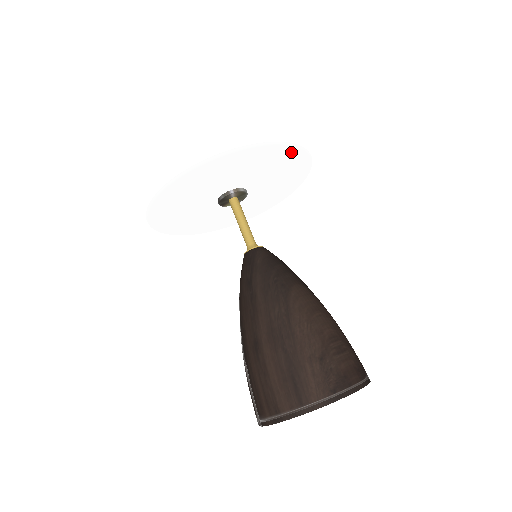
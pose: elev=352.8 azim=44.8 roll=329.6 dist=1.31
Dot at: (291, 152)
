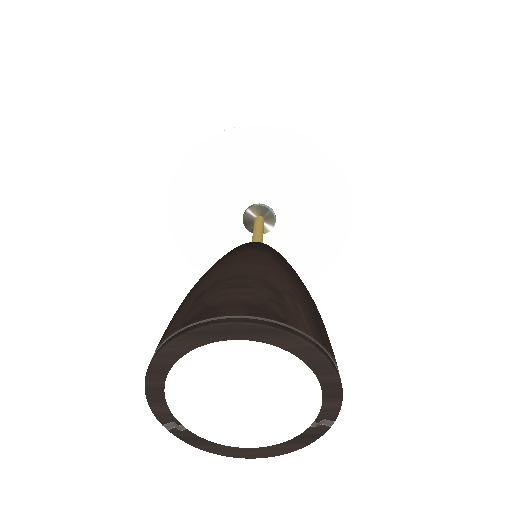
Dot at: (266, 136)
